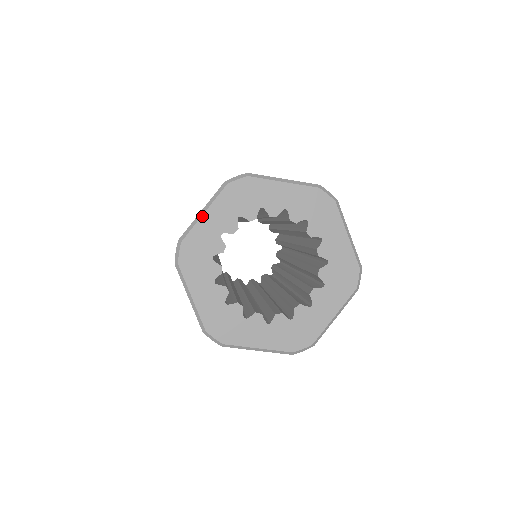
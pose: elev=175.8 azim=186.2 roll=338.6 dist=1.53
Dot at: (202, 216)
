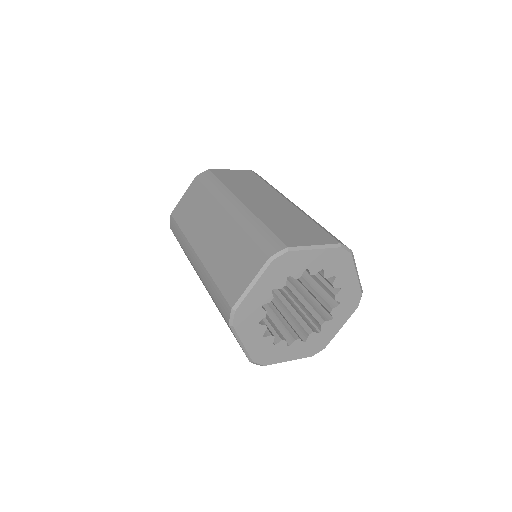
Dot at: (244, 346)
